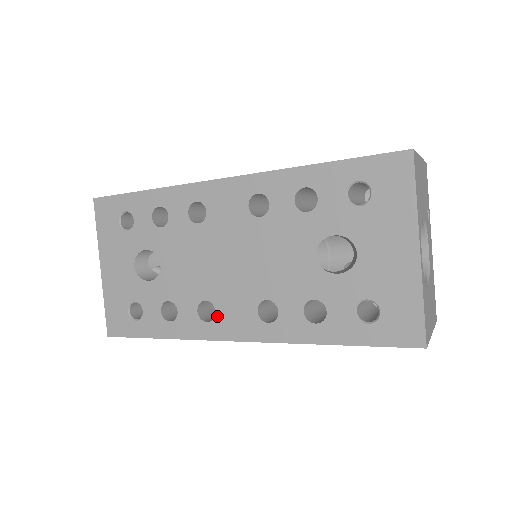
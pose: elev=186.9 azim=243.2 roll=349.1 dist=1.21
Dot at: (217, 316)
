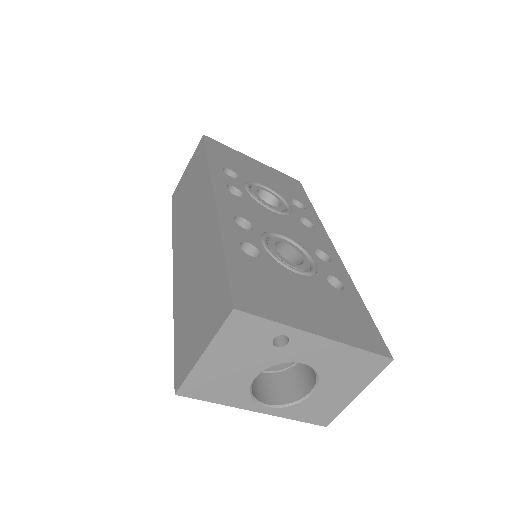
Dot at: occluded
